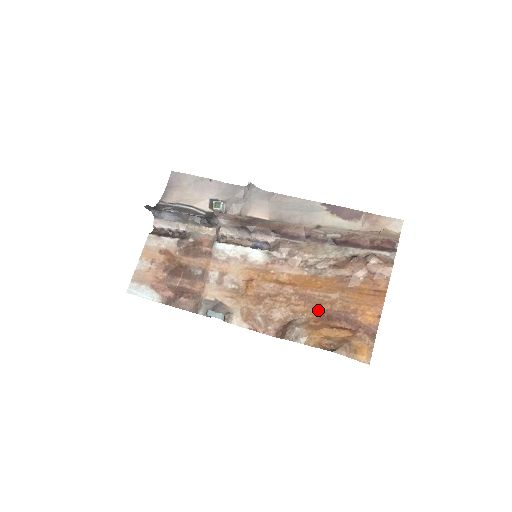
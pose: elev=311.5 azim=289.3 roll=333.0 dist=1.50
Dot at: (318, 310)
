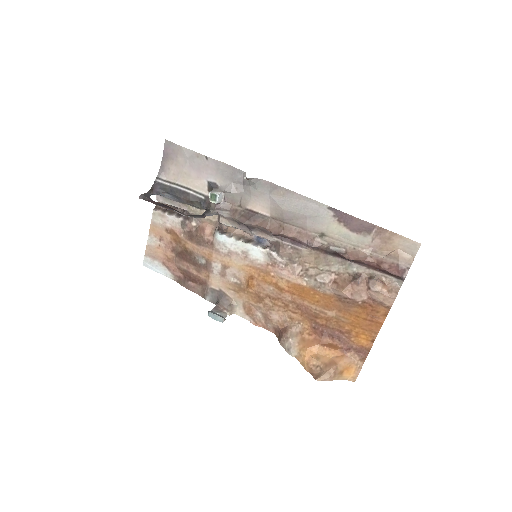
Dot at: (314, 322)
